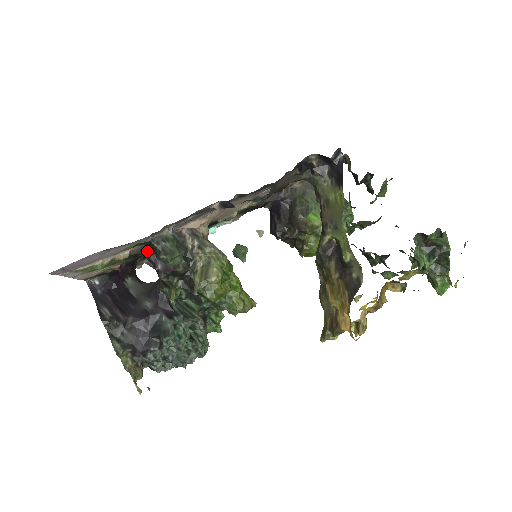
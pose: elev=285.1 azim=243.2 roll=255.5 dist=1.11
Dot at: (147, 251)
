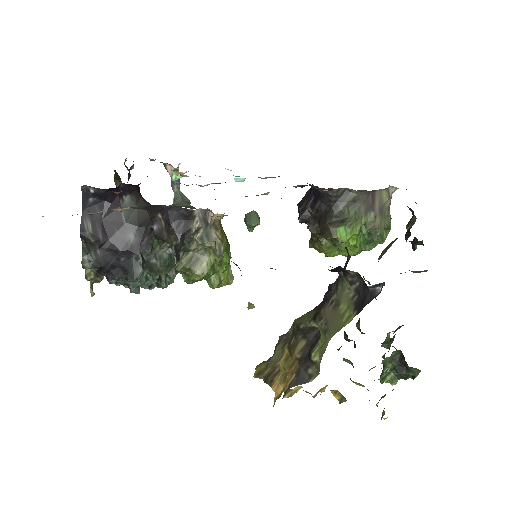
Dot at: (150, 209)
